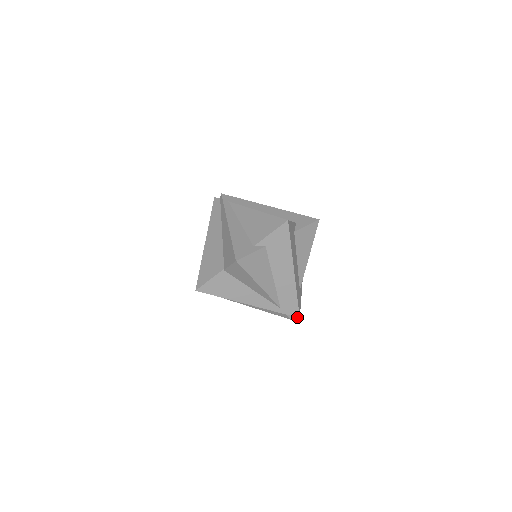
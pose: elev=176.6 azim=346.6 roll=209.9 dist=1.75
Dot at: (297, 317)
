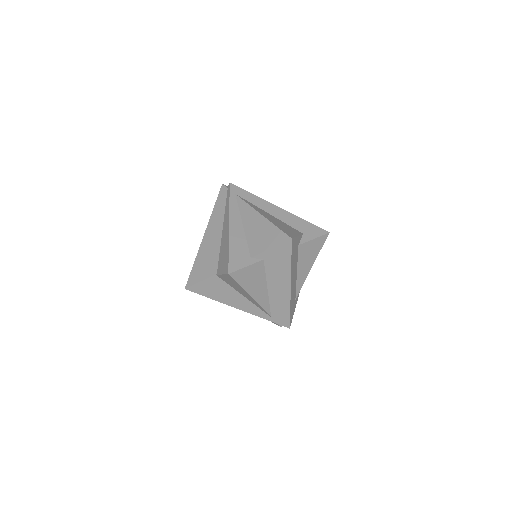
Dot at: (287, 327)
